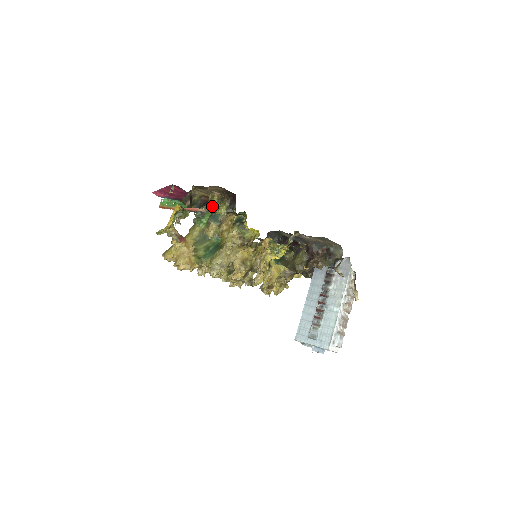
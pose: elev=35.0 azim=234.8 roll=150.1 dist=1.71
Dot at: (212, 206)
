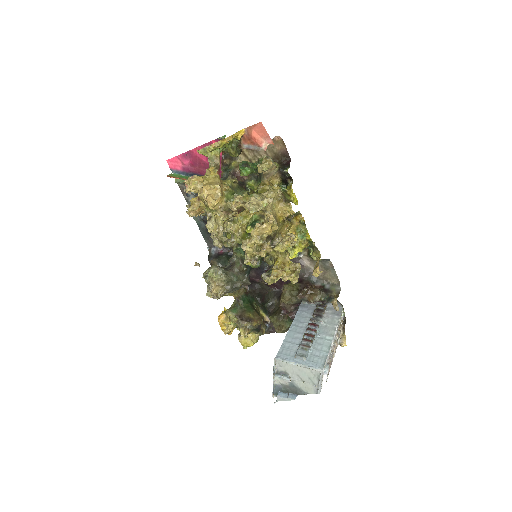
Dot at: (260, 163)
